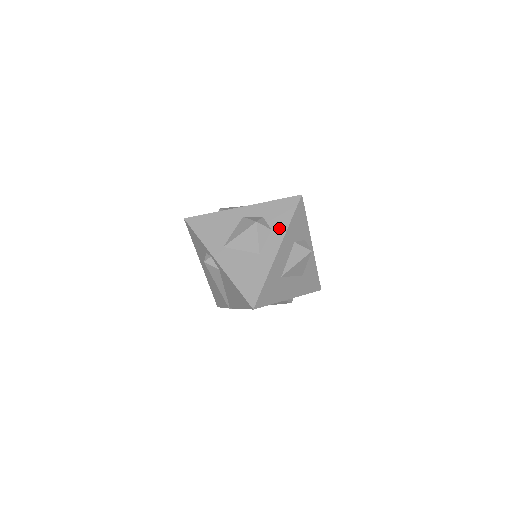
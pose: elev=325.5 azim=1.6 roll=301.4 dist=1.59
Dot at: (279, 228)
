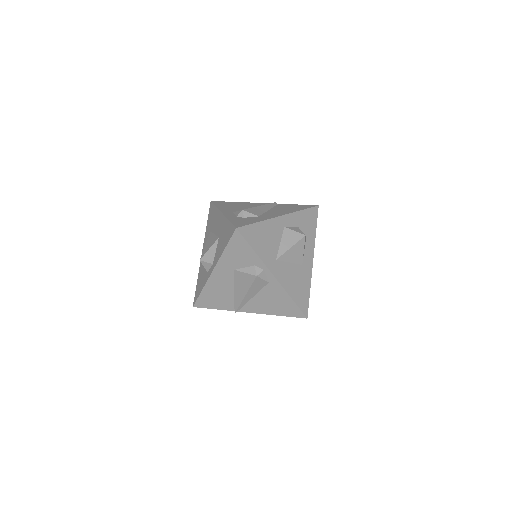
Dot at: (310, 238)
